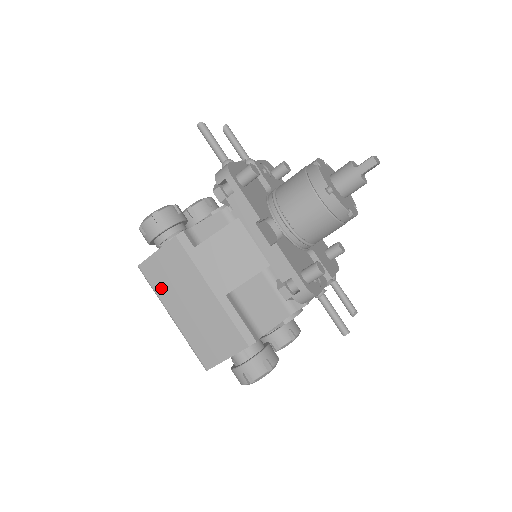
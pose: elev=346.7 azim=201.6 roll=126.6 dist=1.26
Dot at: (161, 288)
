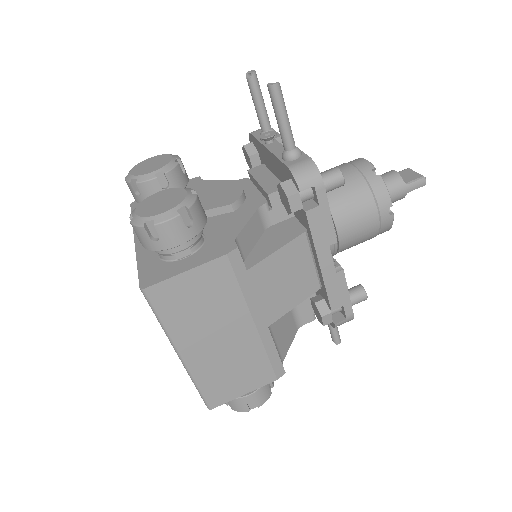
Dot at: (176, 320)
